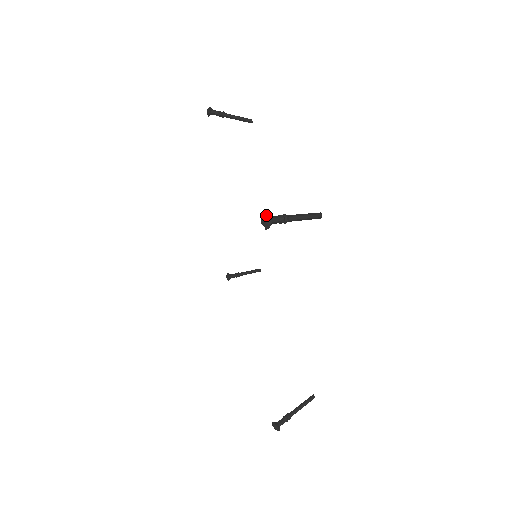
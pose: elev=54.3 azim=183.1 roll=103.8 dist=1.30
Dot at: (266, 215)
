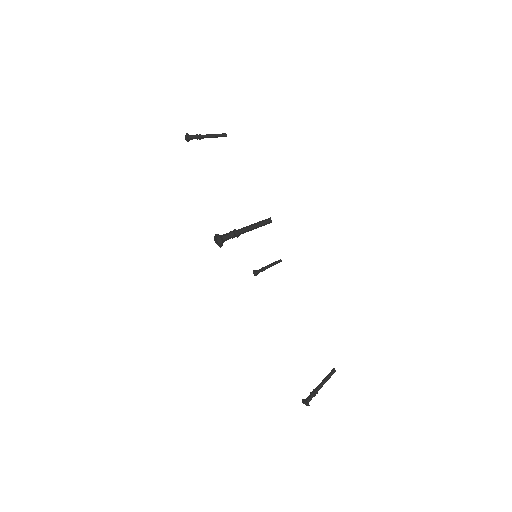
Dot at: (216, 236)
